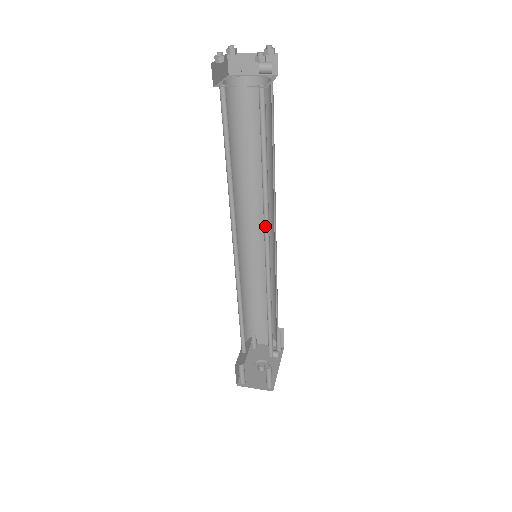
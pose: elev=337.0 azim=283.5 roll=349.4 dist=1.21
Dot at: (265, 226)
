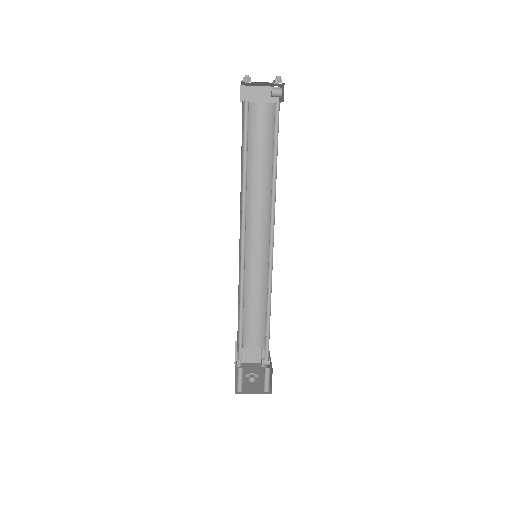
Dot at: (270, 221)
